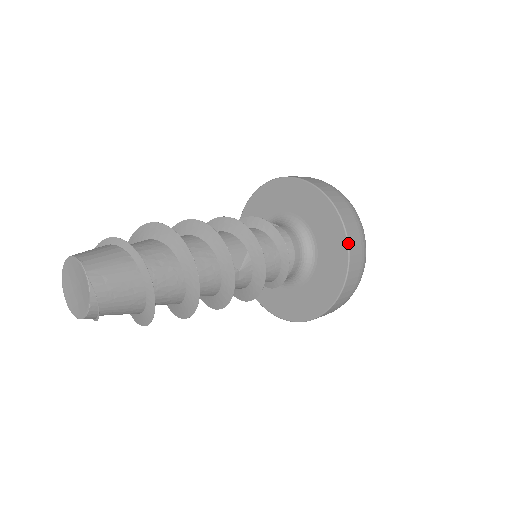
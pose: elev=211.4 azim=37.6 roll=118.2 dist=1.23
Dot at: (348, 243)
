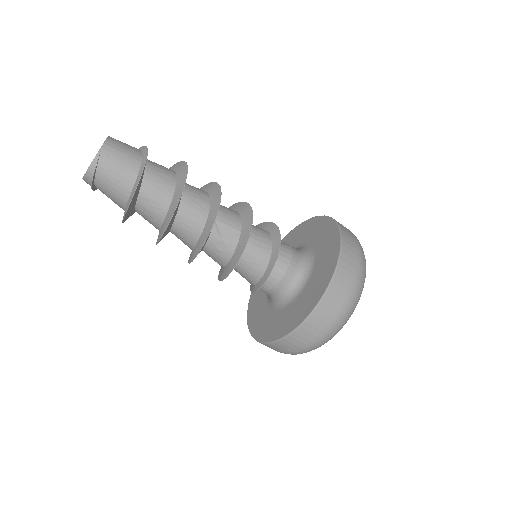
Dot at: (330, 282)
